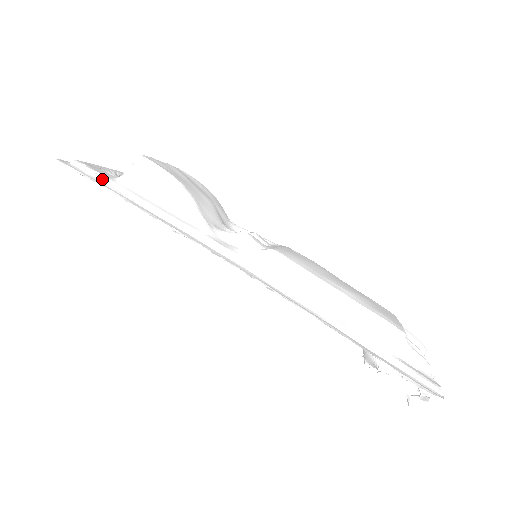
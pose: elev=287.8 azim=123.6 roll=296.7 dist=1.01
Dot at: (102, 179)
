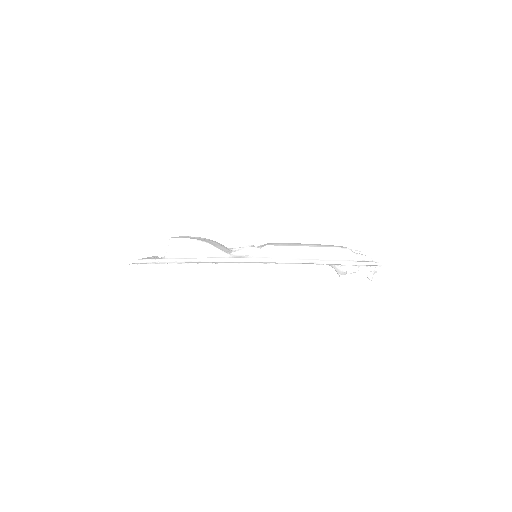
Dot at: (159, 261)
